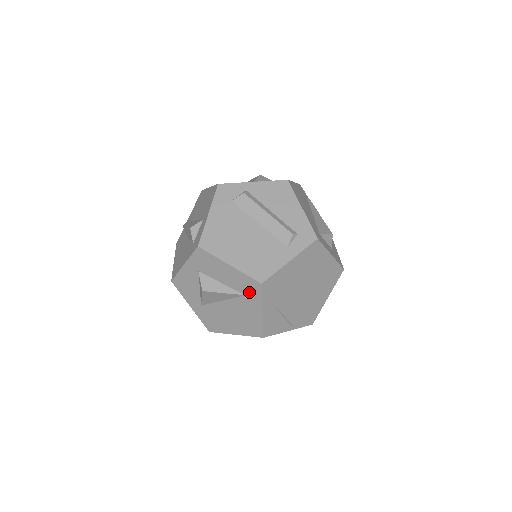
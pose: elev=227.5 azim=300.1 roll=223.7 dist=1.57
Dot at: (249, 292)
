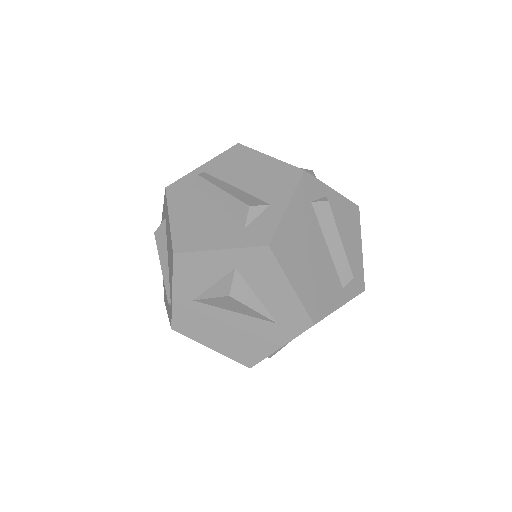
Dot at: (286, 323)
